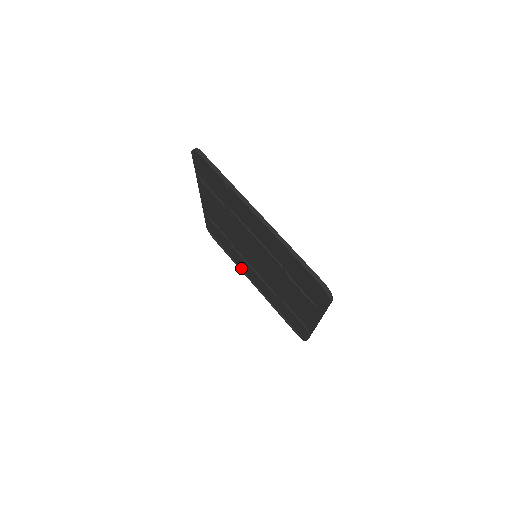
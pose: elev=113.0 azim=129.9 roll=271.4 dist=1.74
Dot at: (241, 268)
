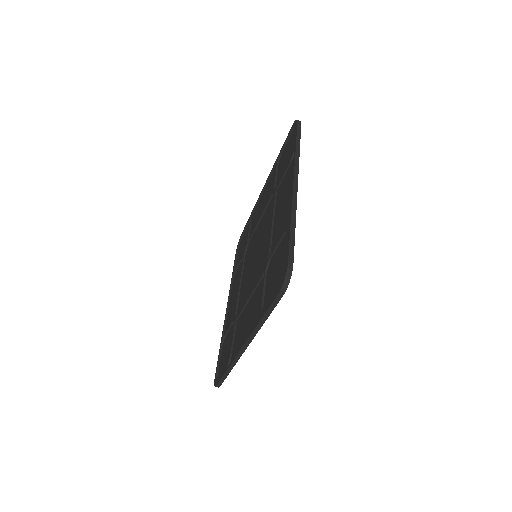
Dot at: (273, 171)
